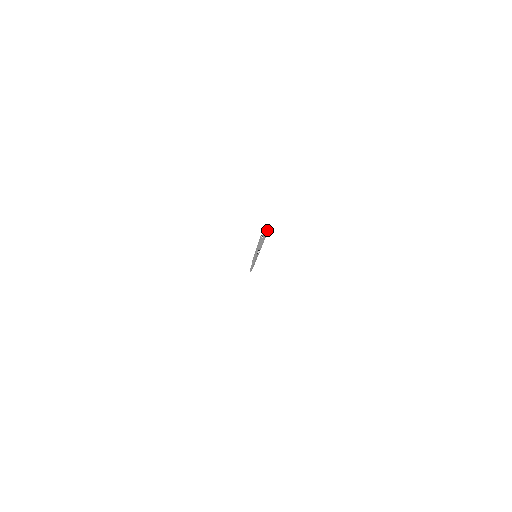
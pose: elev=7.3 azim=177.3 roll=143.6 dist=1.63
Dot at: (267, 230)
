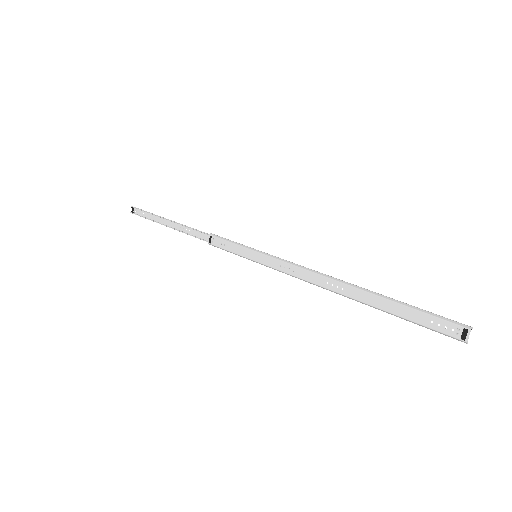
Dot at: (468, 328)
